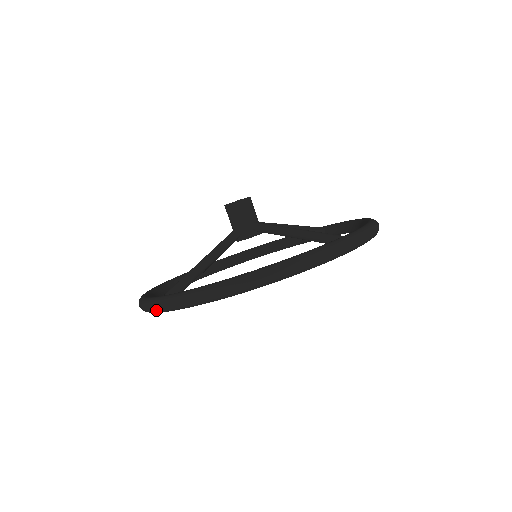
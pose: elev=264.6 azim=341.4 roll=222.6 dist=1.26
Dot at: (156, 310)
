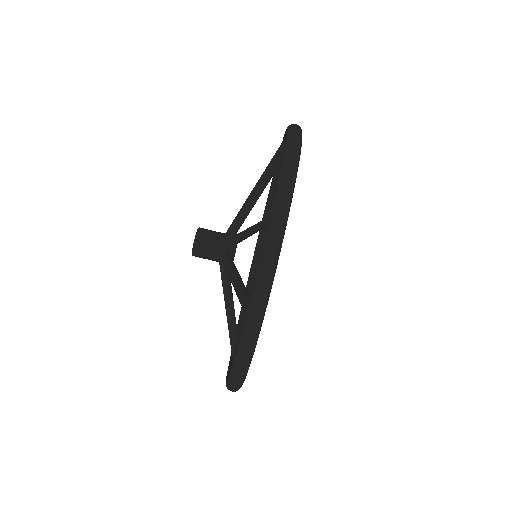
Dot at: (256, 326)
